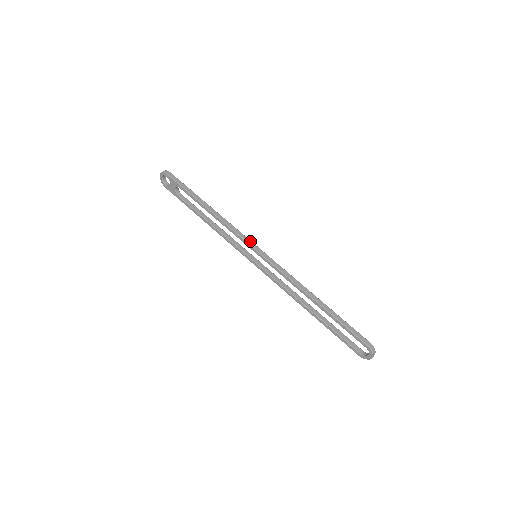
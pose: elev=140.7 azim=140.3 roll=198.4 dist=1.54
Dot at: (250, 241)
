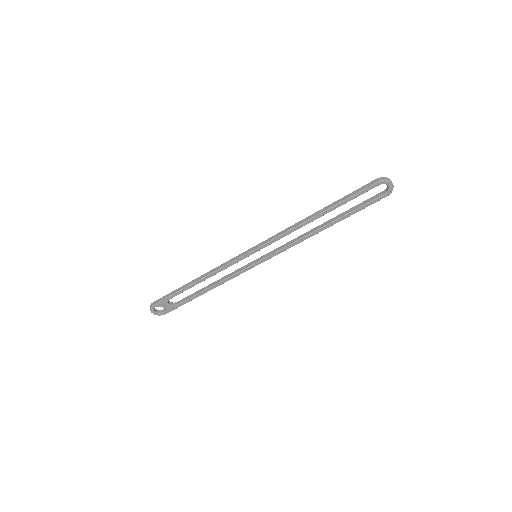
Dot at: (240, 255)
